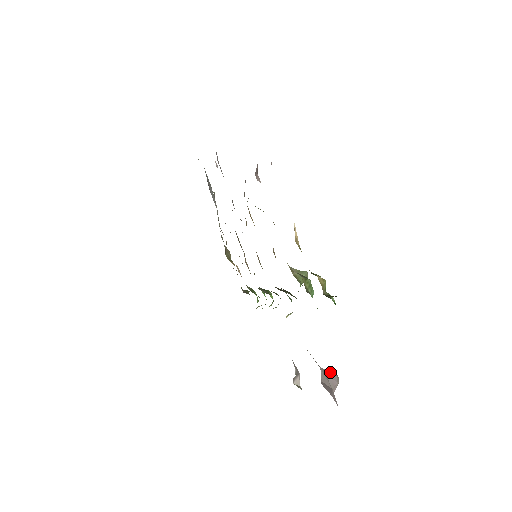
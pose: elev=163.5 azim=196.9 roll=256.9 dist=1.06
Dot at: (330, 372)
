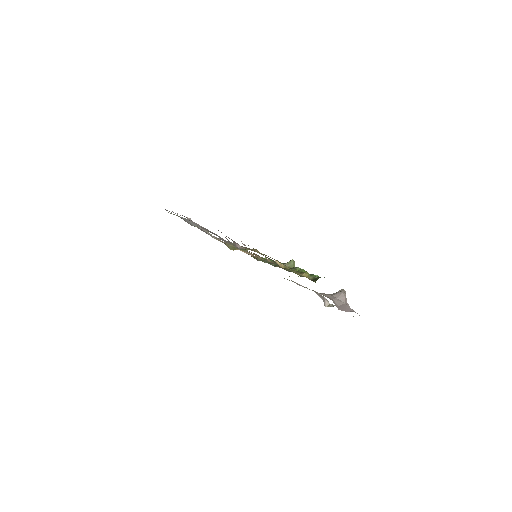
Dot at: (338, 294)
